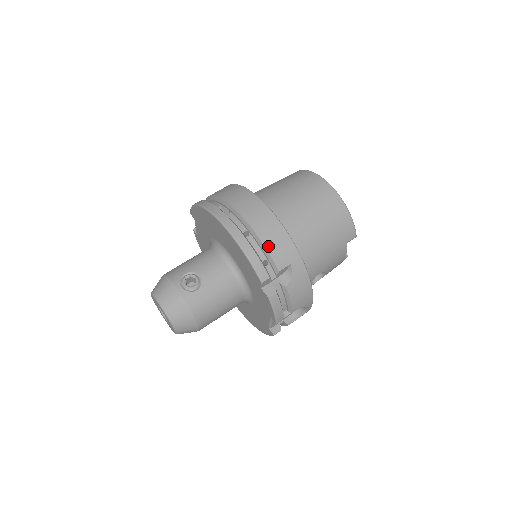
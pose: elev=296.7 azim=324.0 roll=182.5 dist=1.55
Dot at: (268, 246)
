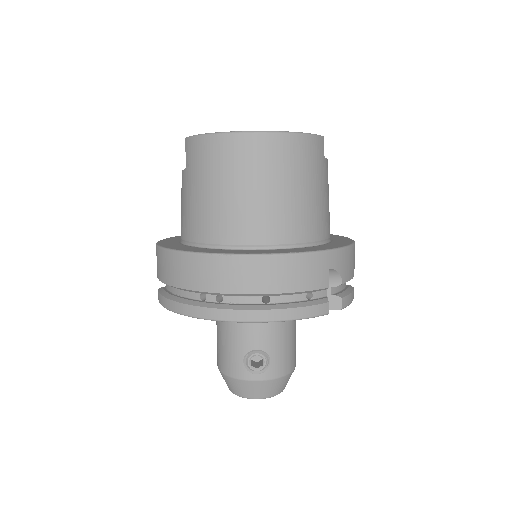
Dot at: (299, 288)
